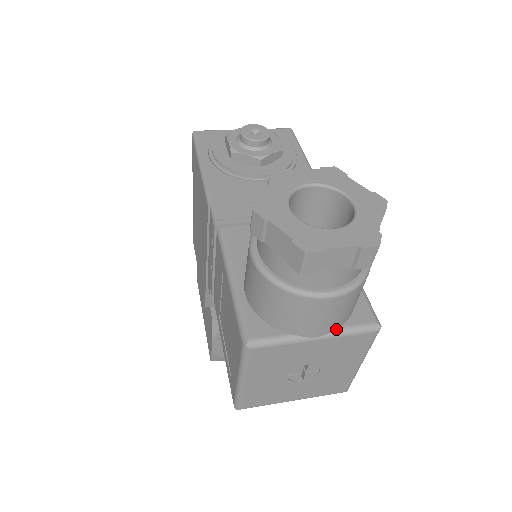
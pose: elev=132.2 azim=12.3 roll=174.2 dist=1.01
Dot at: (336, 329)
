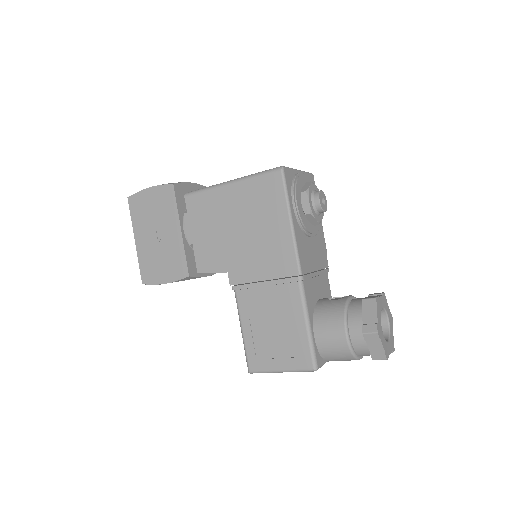
Dot at: occluded
